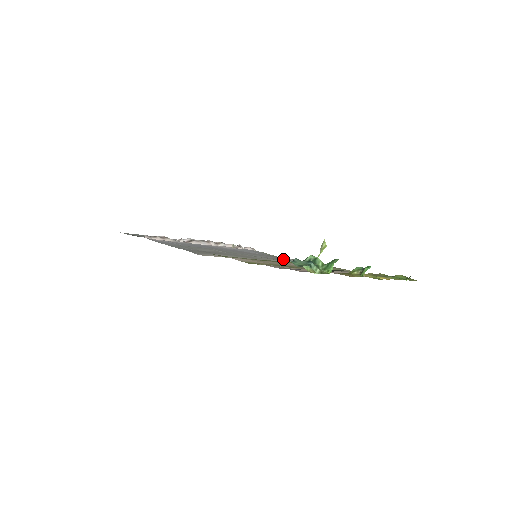
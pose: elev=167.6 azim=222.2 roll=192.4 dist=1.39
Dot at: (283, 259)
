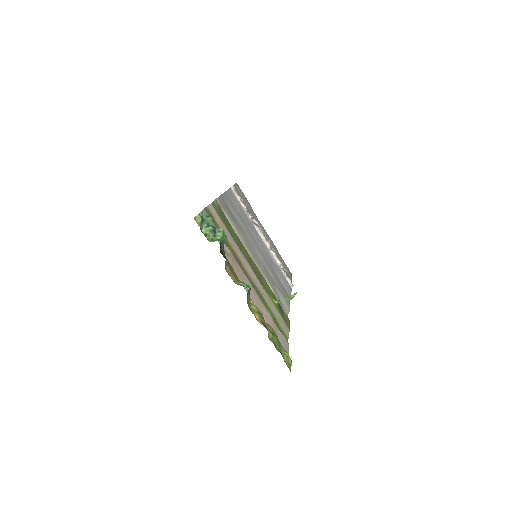
Dot at: (280, 292)
